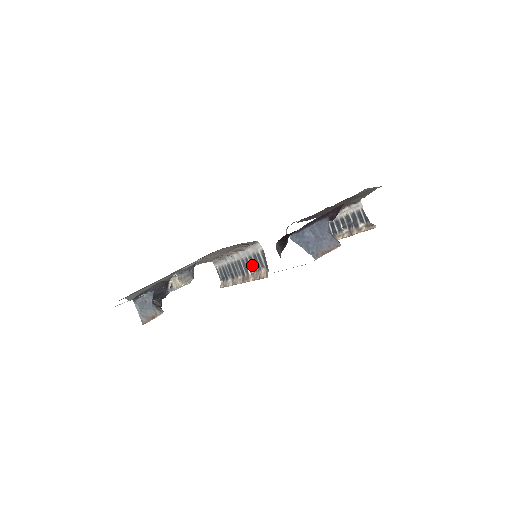
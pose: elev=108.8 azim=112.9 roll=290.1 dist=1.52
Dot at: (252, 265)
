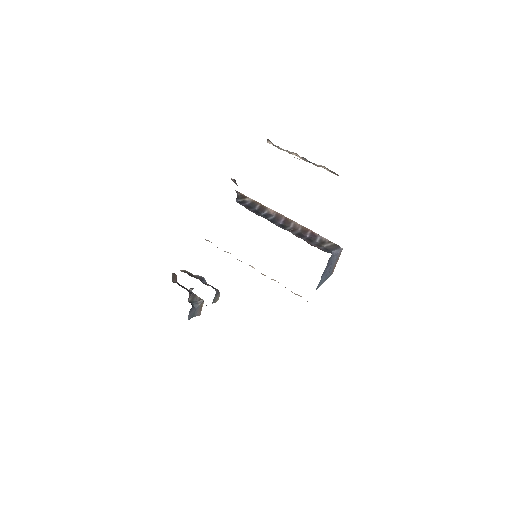
Dot at: occluded
